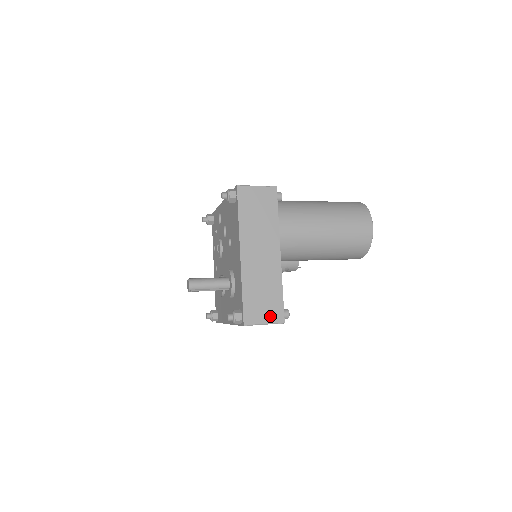
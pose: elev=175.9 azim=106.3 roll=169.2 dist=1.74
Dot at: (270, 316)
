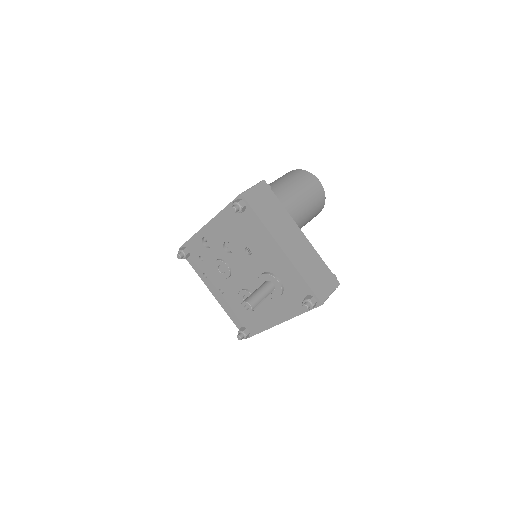
Dot at: (330, 285)
